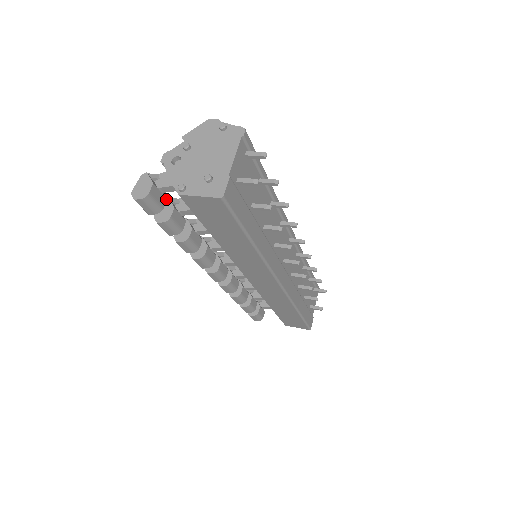
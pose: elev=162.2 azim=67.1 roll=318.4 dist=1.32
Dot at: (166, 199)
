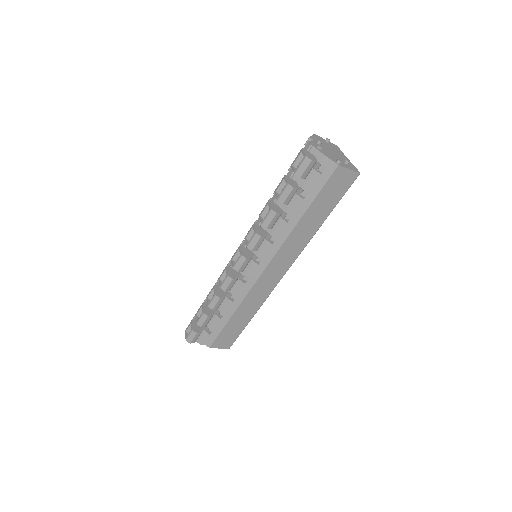
Dot at: occluded
